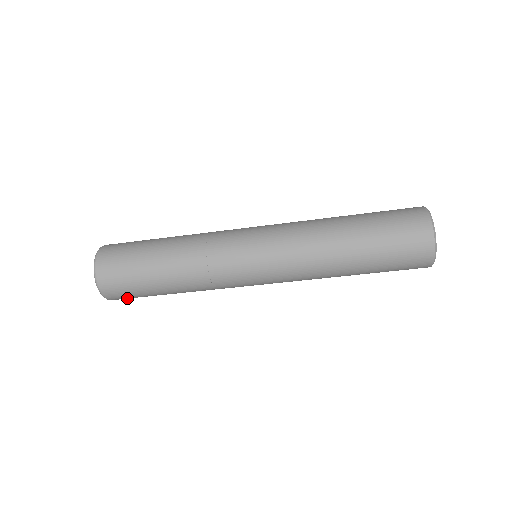
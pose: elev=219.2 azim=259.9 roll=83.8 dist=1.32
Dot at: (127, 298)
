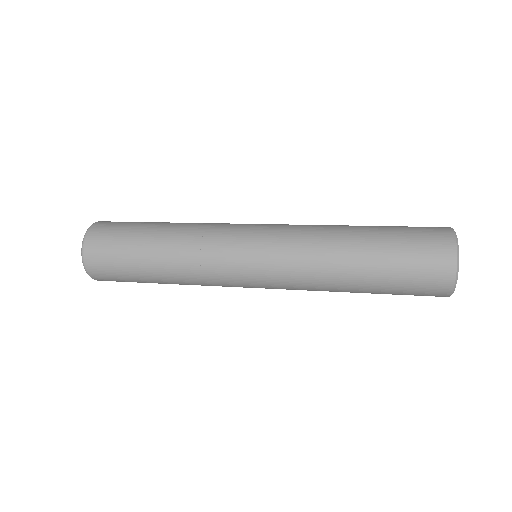
Dot at: occluded
